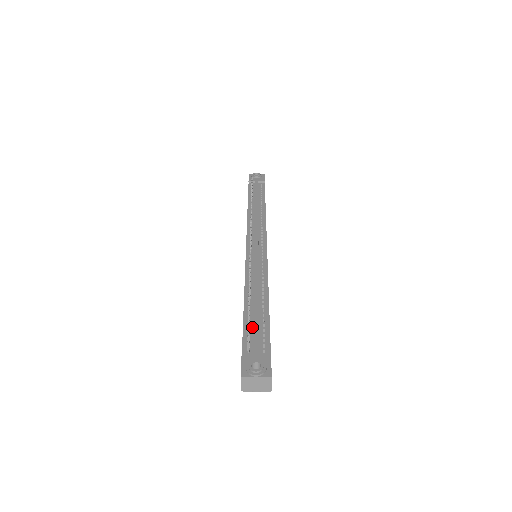
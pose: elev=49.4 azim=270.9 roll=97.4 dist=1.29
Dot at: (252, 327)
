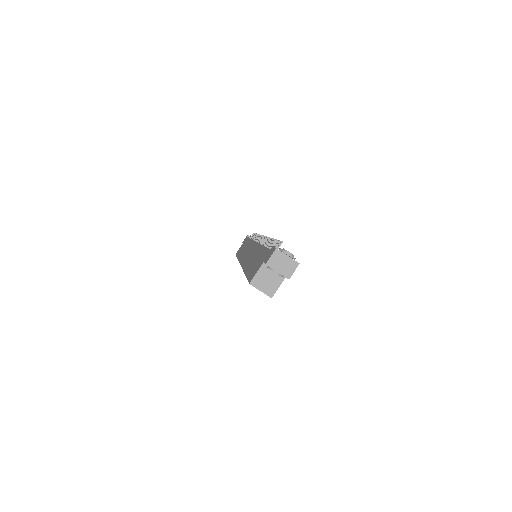
Dot at: occluded
